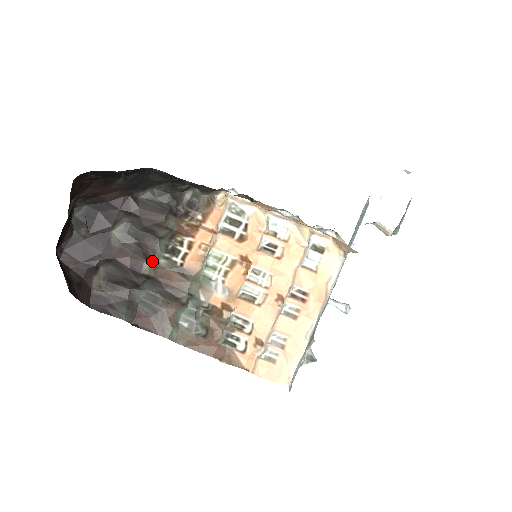
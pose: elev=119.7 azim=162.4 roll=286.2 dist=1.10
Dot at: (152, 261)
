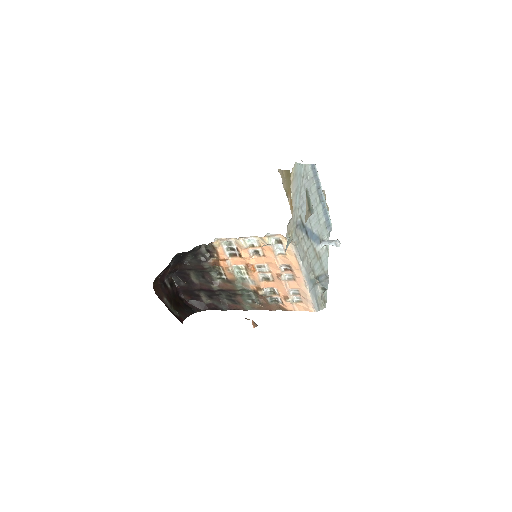
Dot at: (214, 283)
